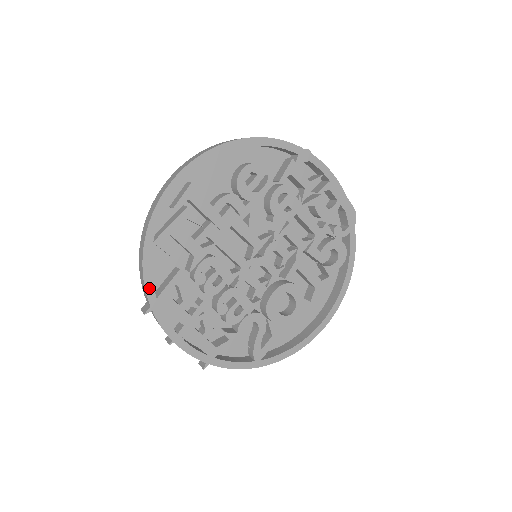
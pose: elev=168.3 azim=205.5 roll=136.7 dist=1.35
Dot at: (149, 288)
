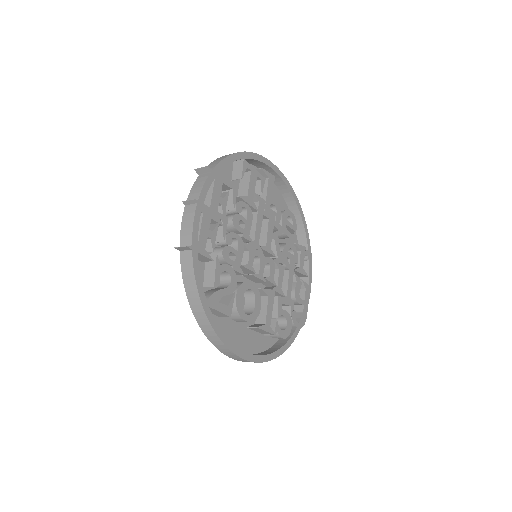
Dot at: (222, 165)
